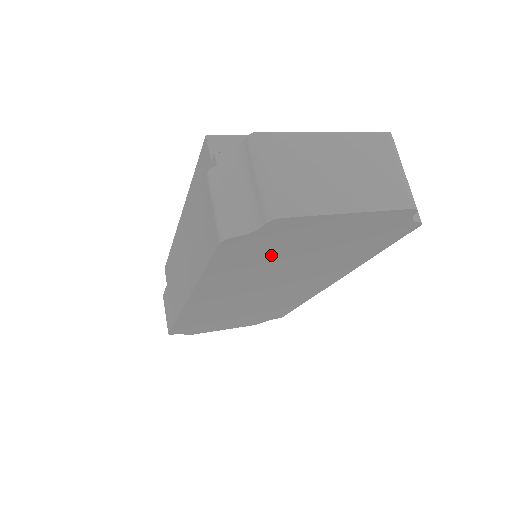
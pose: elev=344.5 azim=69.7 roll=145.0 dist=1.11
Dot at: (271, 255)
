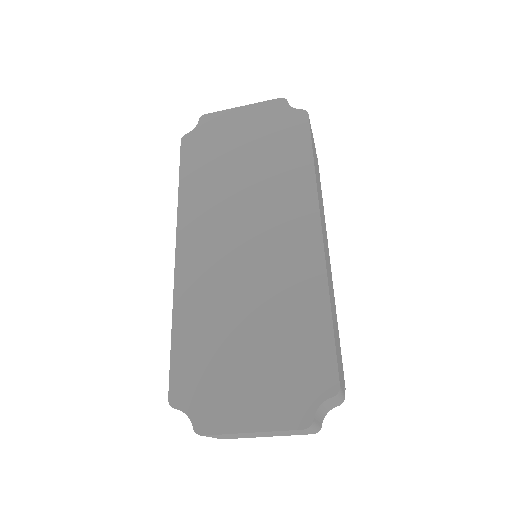
Dot at: (218, 156)
